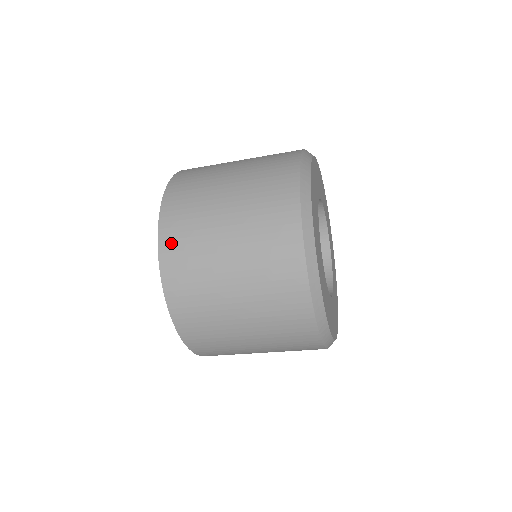
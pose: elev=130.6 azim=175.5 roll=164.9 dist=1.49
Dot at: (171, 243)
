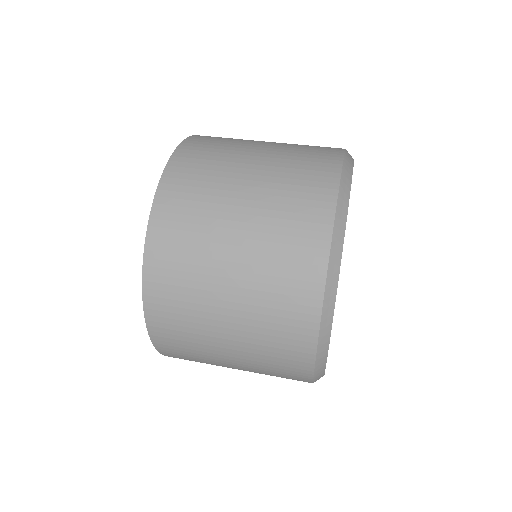
Dot at: (204, 138)
